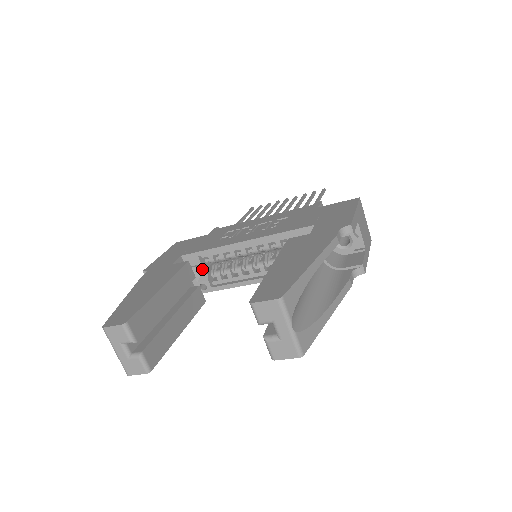
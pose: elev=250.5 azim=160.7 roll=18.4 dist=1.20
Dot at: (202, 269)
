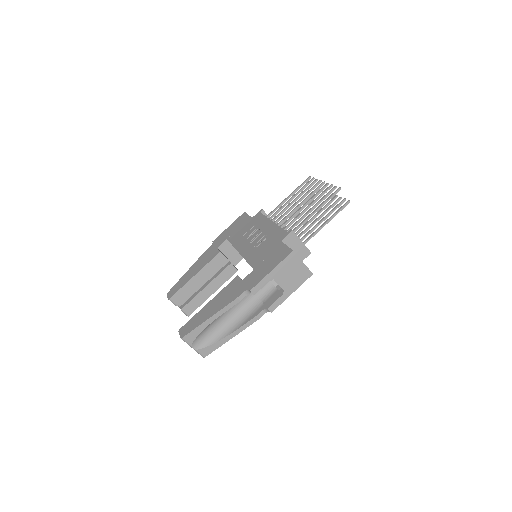
Dot at: occluded
